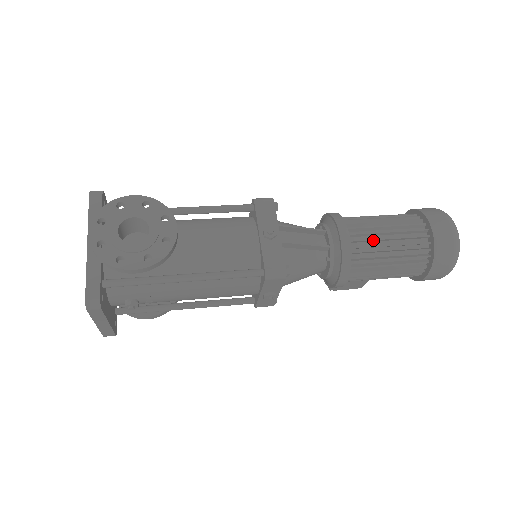
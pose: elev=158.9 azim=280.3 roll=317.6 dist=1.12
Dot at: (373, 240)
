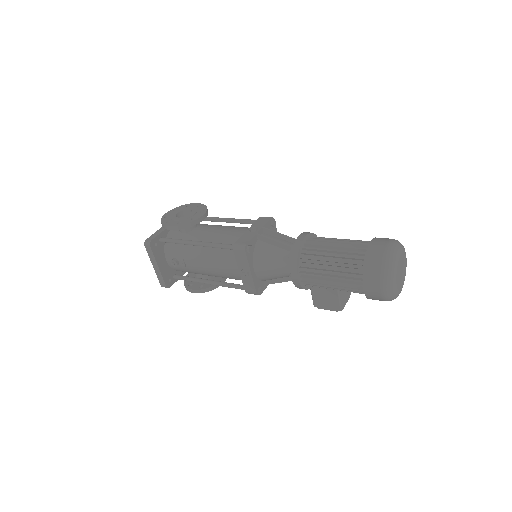
Dot at: (322, 246)
